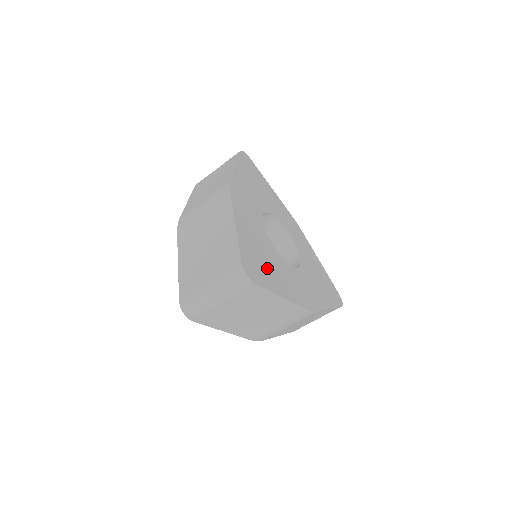
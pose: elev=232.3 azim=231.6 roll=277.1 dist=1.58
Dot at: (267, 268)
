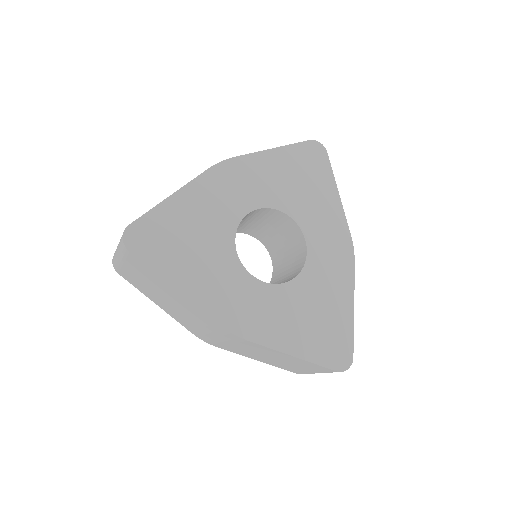
Dot at: (181, 251)
